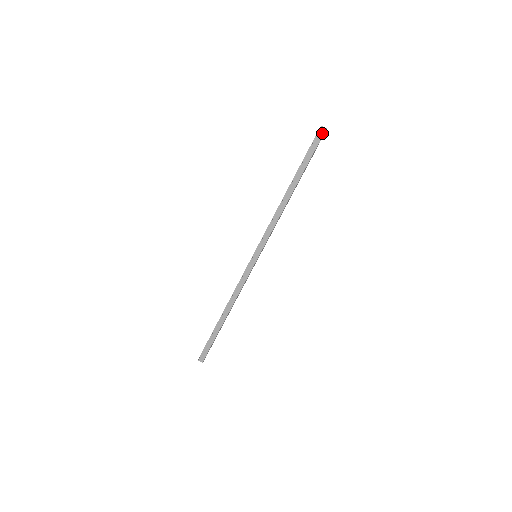
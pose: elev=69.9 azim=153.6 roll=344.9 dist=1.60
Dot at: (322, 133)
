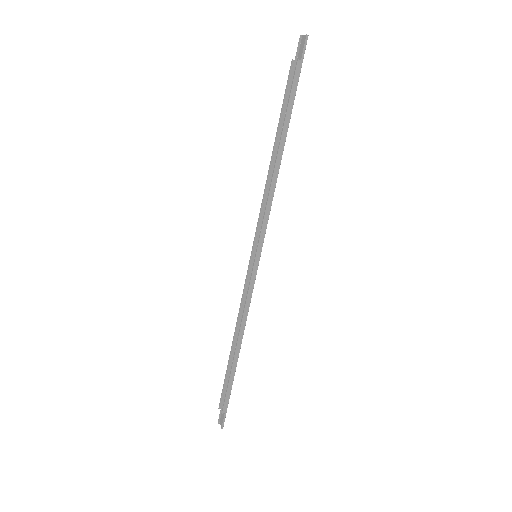
Dot at: (304, 45)
